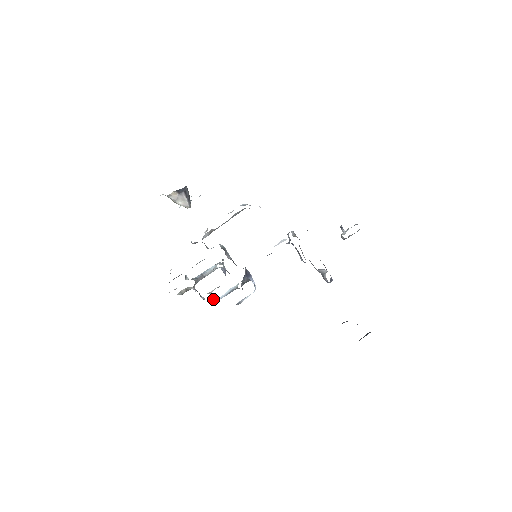
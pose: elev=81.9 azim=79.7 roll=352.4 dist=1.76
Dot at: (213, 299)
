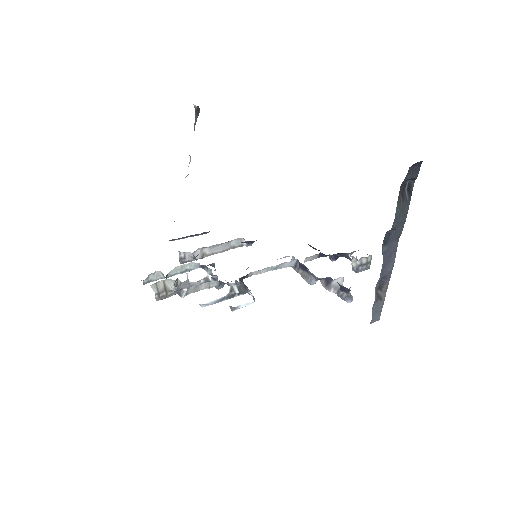
Dot at: occluded
